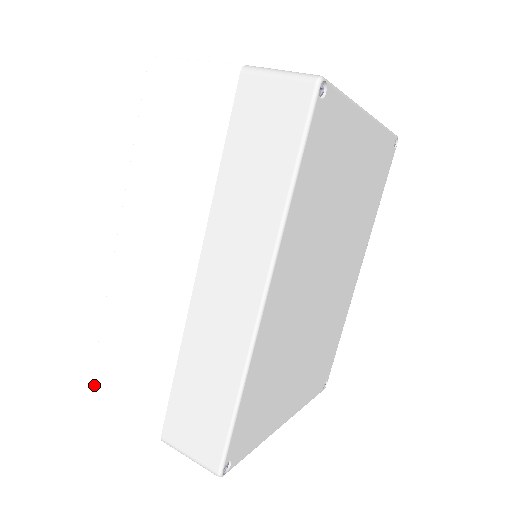
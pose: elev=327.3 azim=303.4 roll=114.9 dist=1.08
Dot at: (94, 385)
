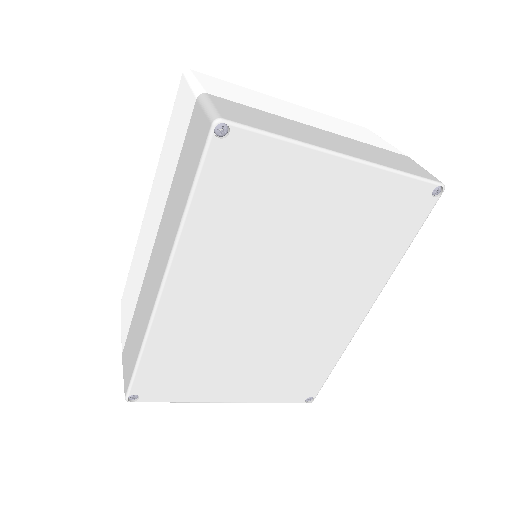
Dot at: (121, 301)
